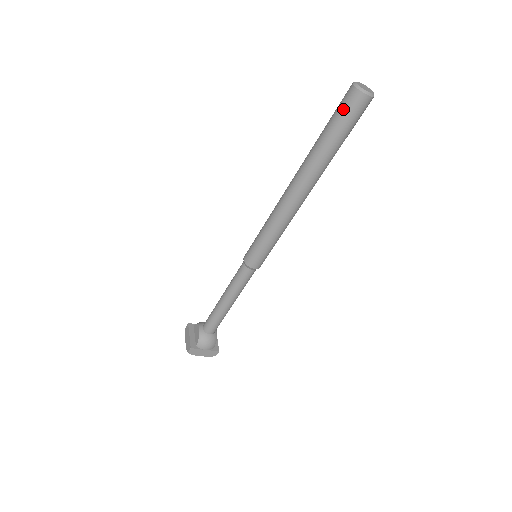
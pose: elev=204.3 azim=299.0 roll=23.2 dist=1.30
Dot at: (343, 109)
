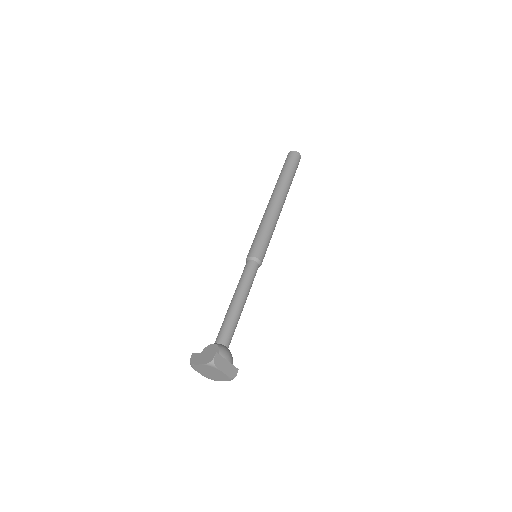
Dot at: (290, 159)
